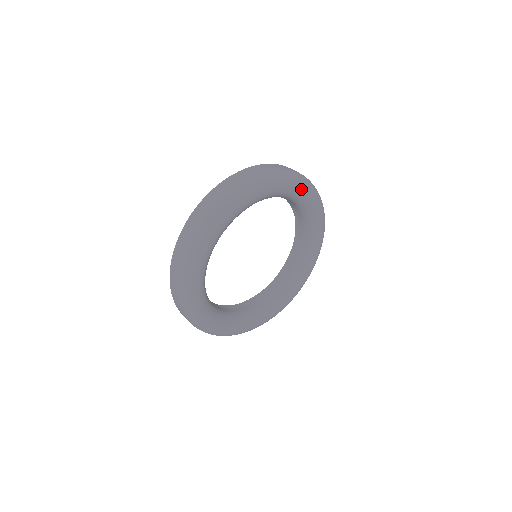
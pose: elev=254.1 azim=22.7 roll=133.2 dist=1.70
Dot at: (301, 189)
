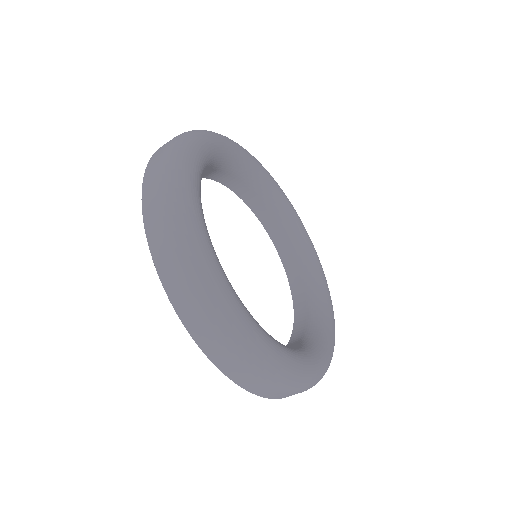
Dot at: (254, 159)
